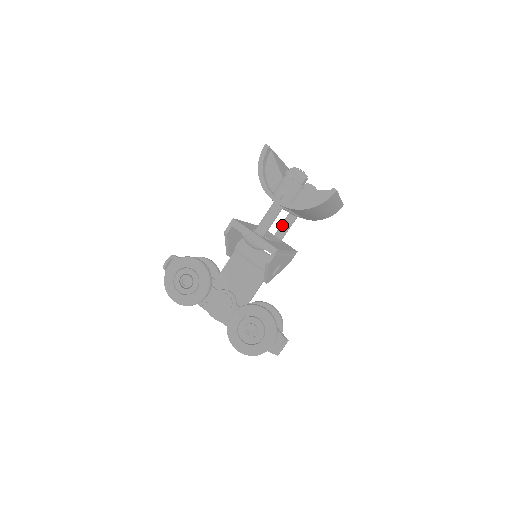
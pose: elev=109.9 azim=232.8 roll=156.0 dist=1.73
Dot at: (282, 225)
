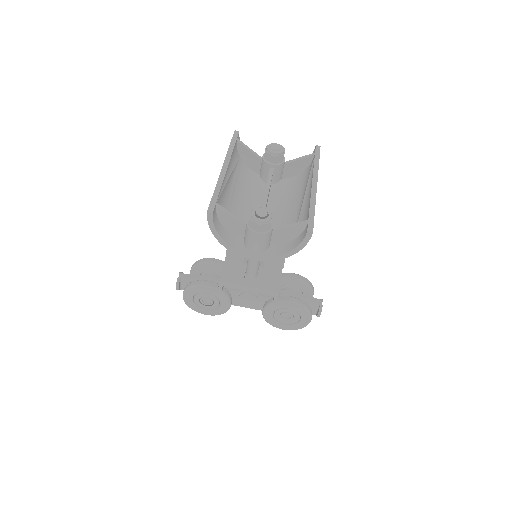
Dot at: occluded
